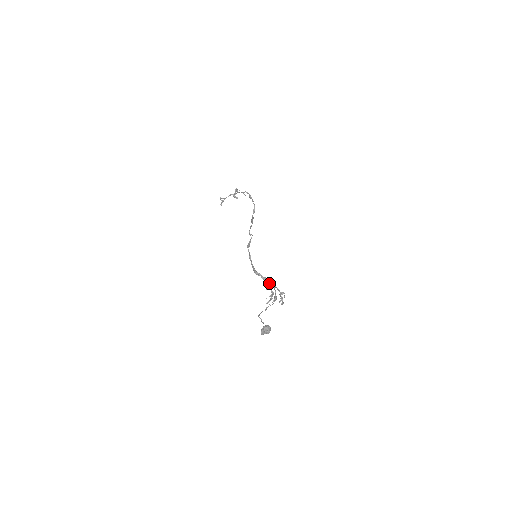
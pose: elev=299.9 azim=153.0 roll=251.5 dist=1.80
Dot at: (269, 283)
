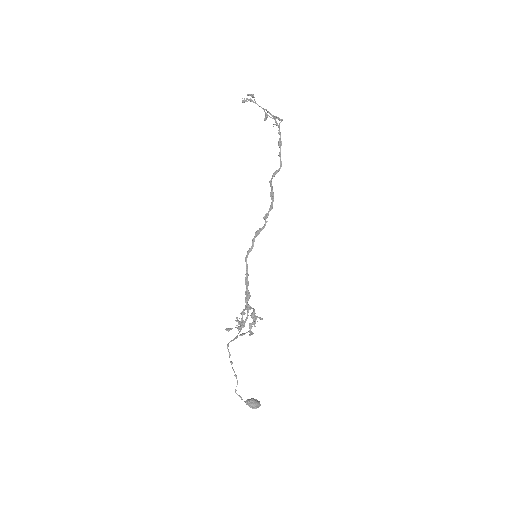
Dot at: occluded
